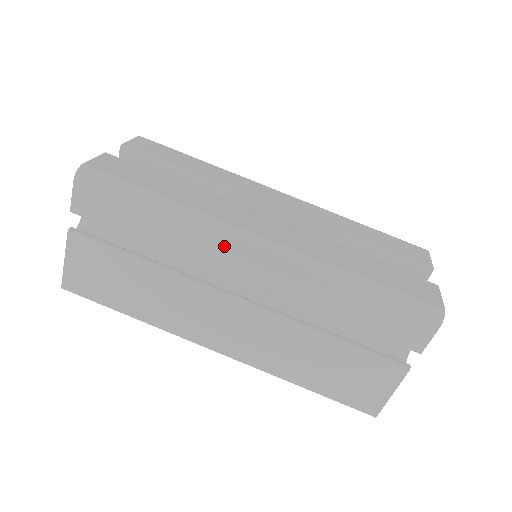
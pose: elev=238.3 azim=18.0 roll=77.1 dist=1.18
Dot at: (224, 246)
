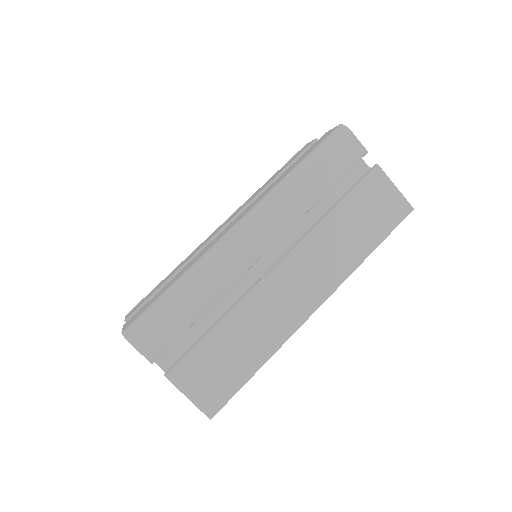
Dot at: (232, 251)
